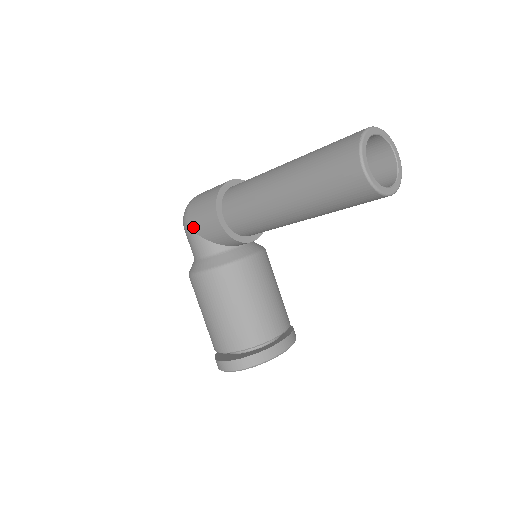
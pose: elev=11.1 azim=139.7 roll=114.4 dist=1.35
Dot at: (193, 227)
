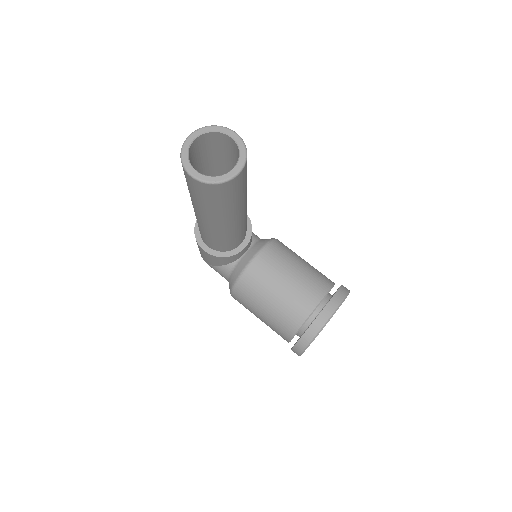
Dot at: (207, 262)
